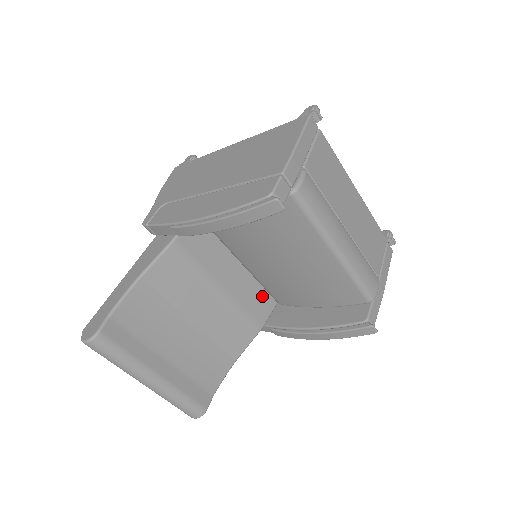
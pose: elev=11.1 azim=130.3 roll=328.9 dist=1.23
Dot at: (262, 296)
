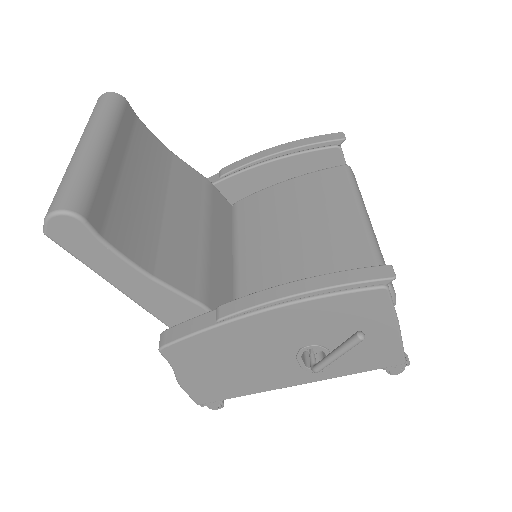
Dot at: (227, 298)
